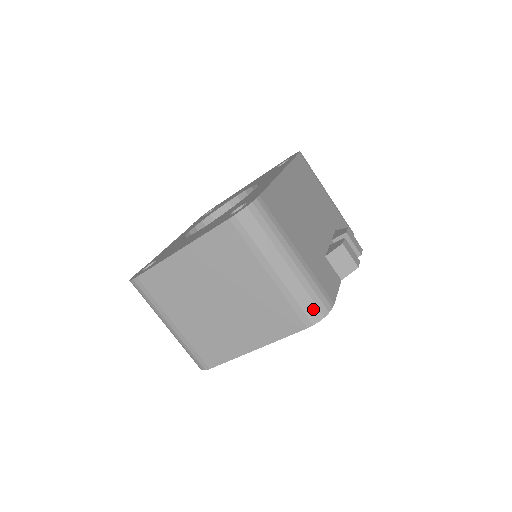
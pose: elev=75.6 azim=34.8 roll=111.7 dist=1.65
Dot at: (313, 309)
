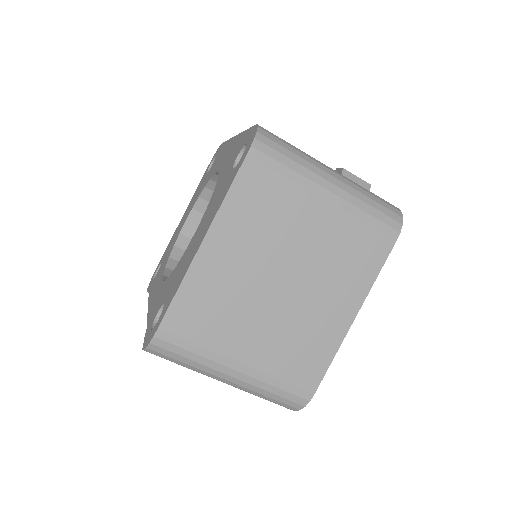
Dot at: (388, 214)
